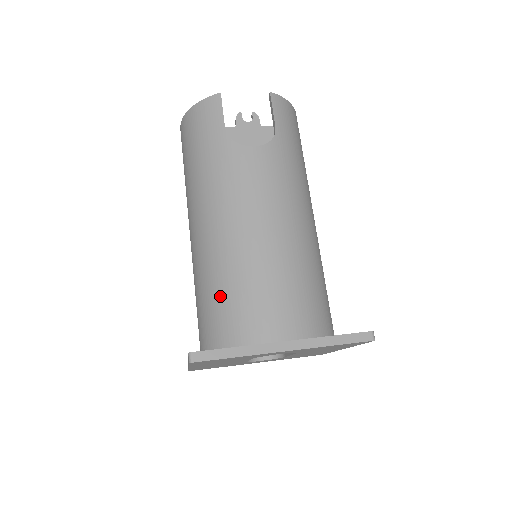
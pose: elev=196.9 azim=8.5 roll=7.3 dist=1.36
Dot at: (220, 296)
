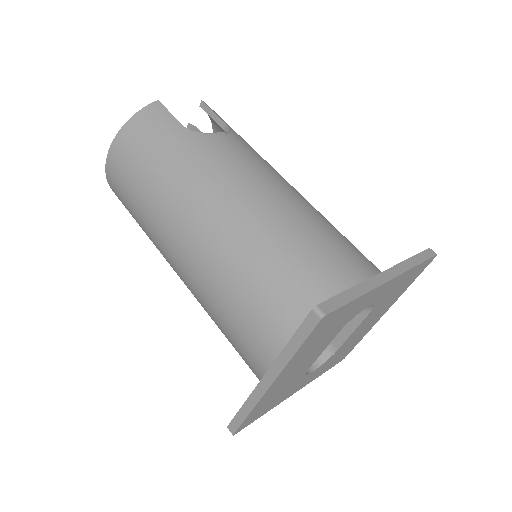
Dot at: (277, 270)
